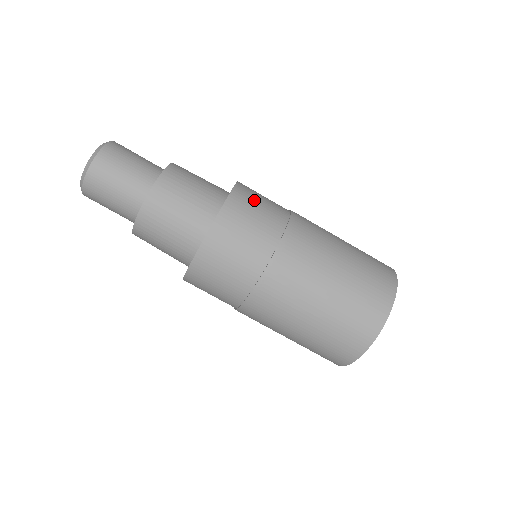
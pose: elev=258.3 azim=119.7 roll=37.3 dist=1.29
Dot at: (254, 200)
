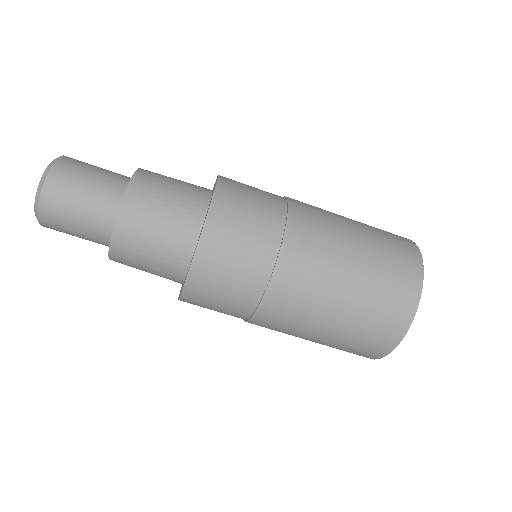
Dot at: (241, 206)
